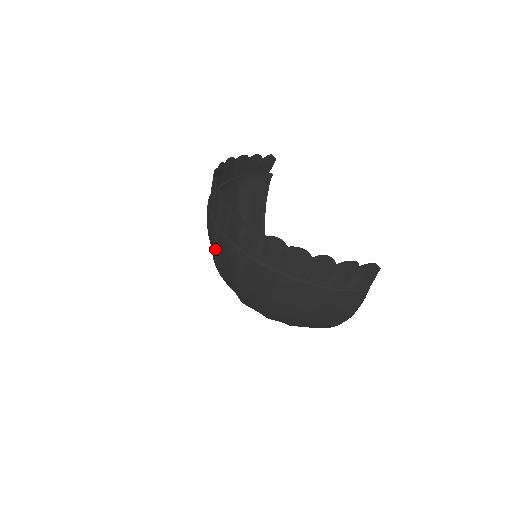
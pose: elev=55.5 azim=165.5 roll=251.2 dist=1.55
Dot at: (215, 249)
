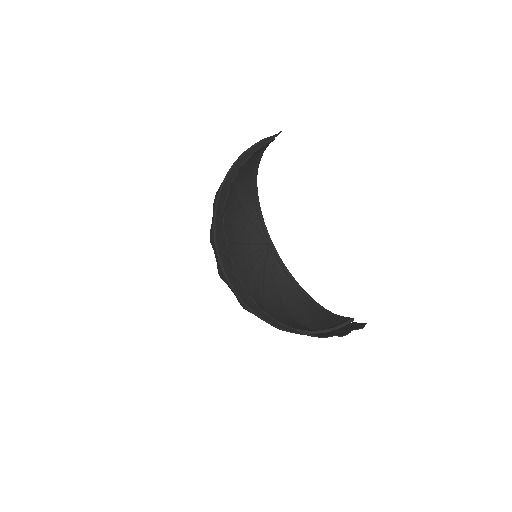
Dot at: occluded
